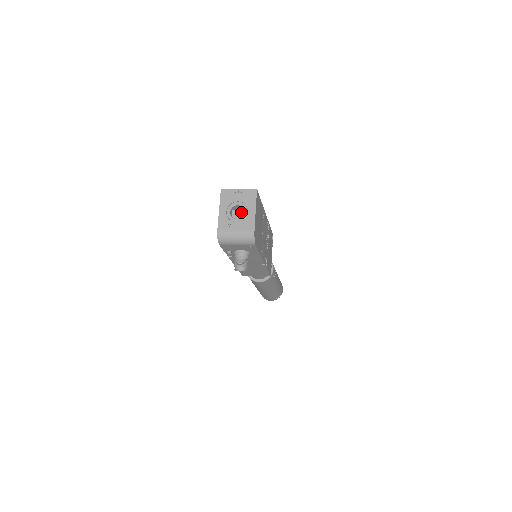
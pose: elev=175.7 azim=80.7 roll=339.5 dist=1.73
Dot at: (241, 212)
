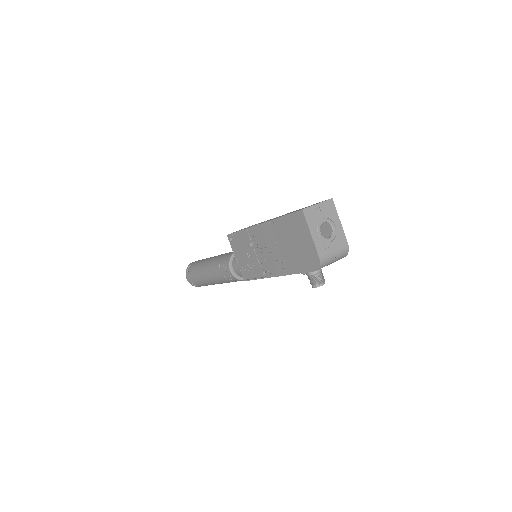
Dot at: occluded
